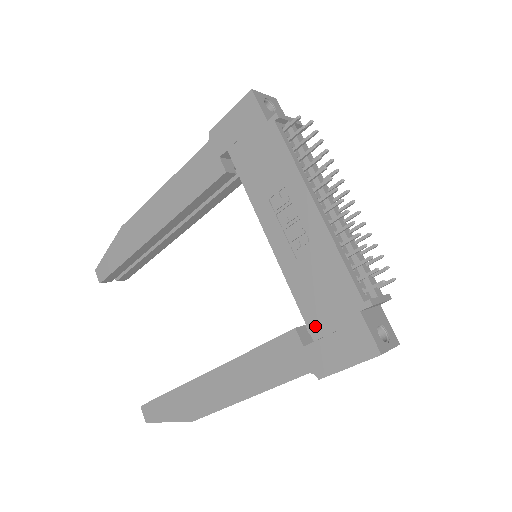
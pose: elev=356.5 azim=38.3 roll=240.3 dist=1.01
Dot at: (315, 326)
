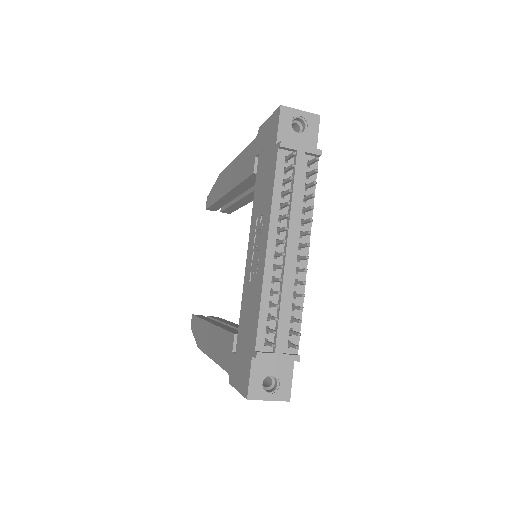
Dot at: (239, 343)
